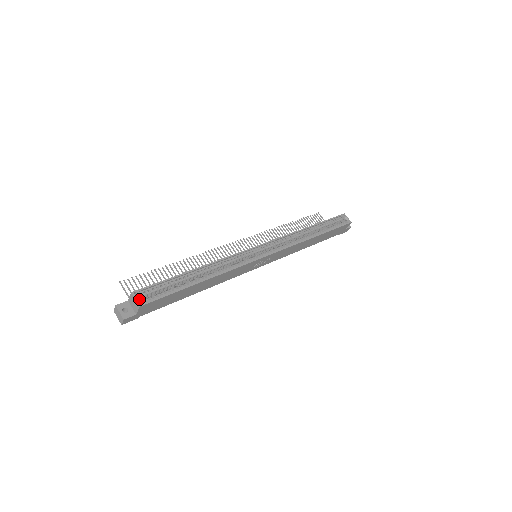
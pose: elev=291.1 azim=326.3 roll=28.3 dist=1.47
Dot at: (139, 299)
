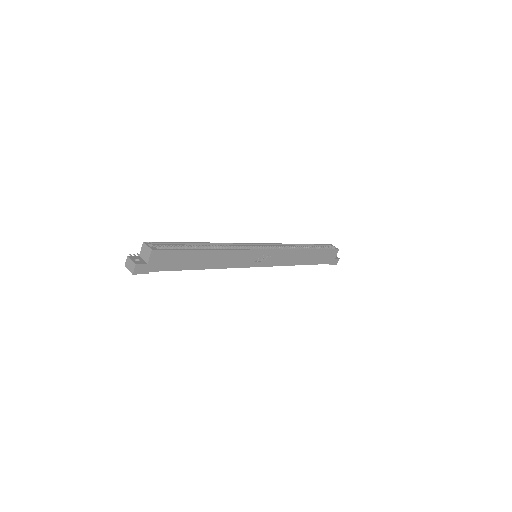
Dot at: occluded
